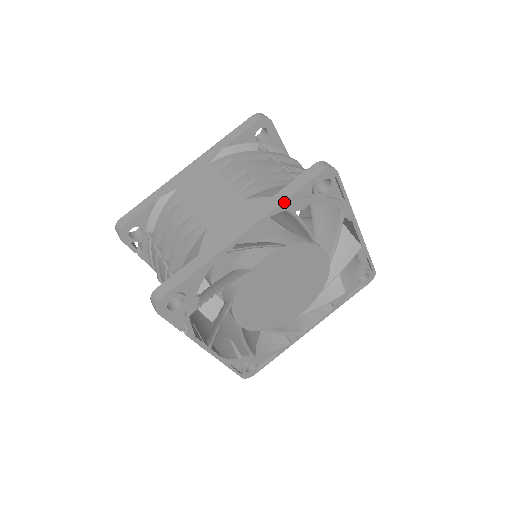
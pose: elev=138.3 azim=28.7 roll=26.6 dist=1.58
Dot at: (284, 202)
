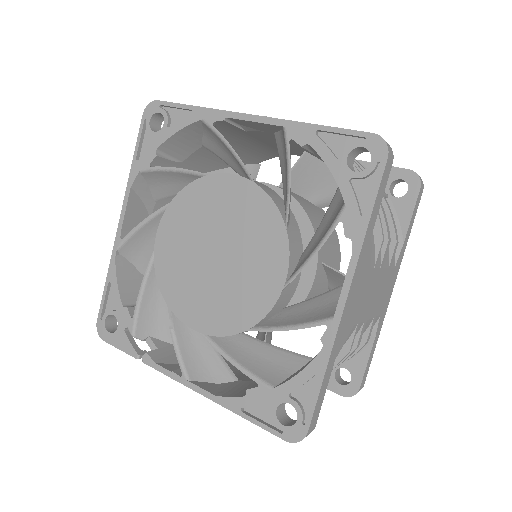
Dot at: (132, 167)
